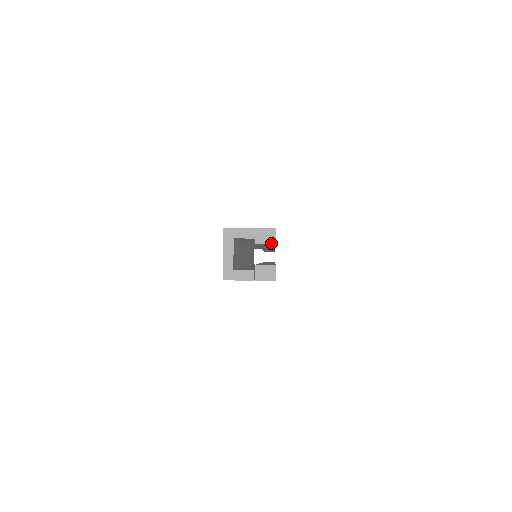
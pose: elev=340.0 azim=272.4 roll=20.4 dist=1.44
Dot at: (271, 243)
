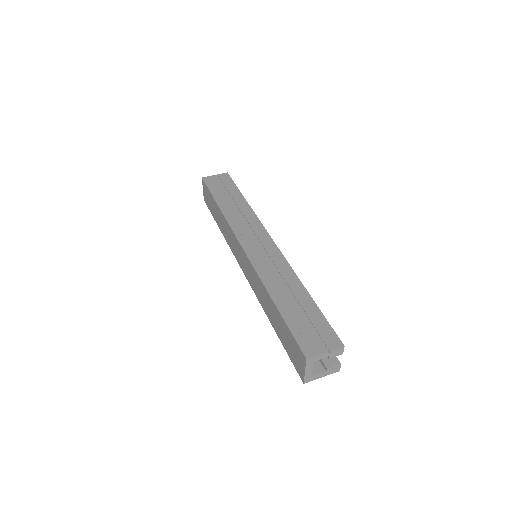
Dot at: occluded
